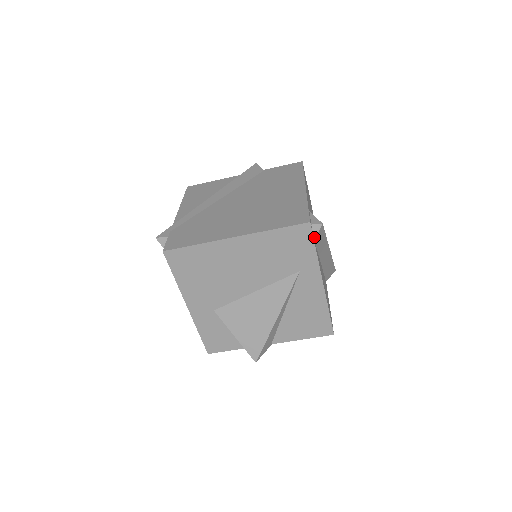
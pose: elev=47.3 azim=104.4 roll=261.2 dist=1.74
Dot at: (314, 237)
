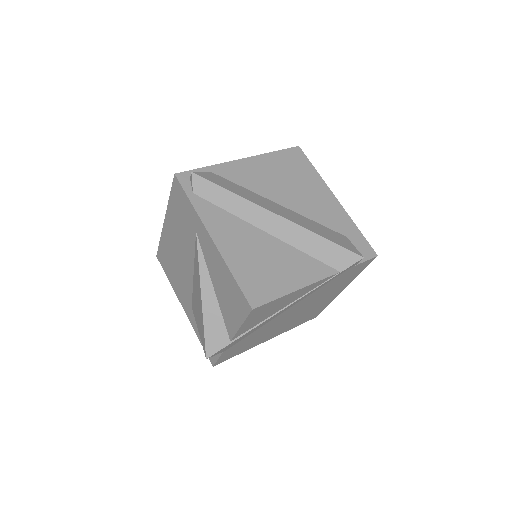
Dot at: (192, 190)
